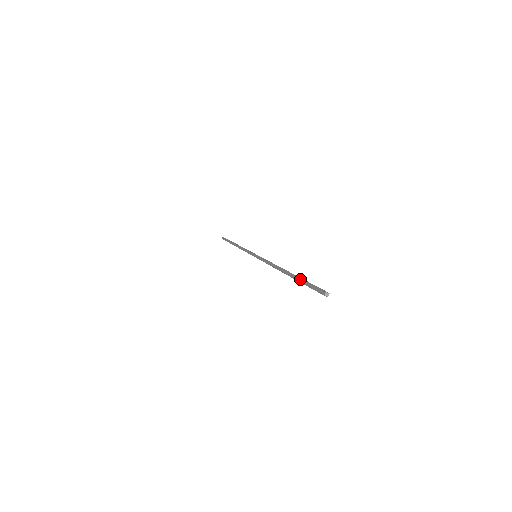
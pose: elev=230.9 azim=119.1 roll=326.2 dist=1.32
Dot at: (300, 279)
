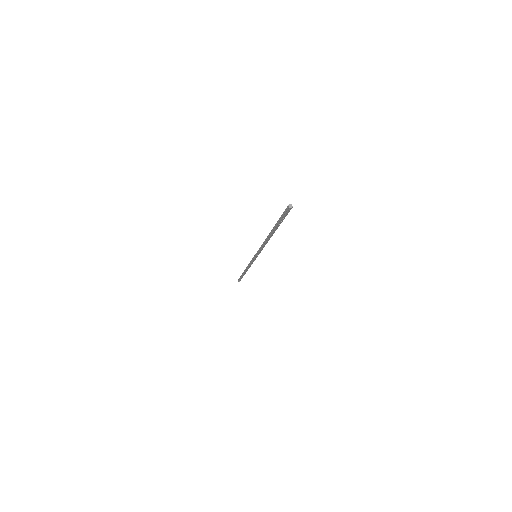
Dot at: (278, 221)
